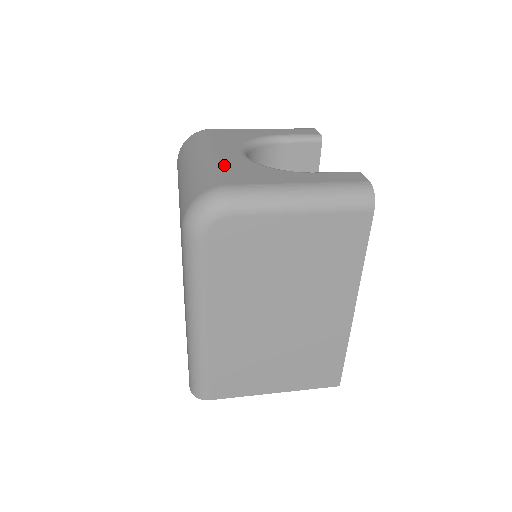
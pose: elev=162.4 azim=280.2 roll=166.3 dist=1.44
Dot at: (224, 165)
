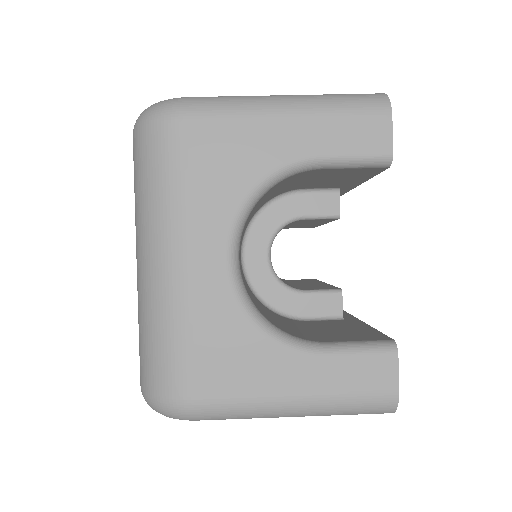
Dot at: (194, 322)
